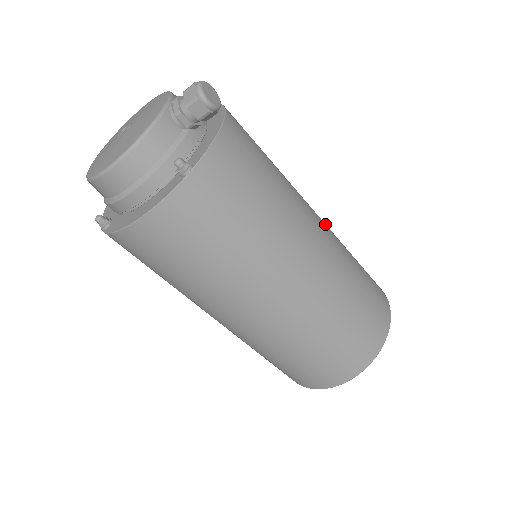
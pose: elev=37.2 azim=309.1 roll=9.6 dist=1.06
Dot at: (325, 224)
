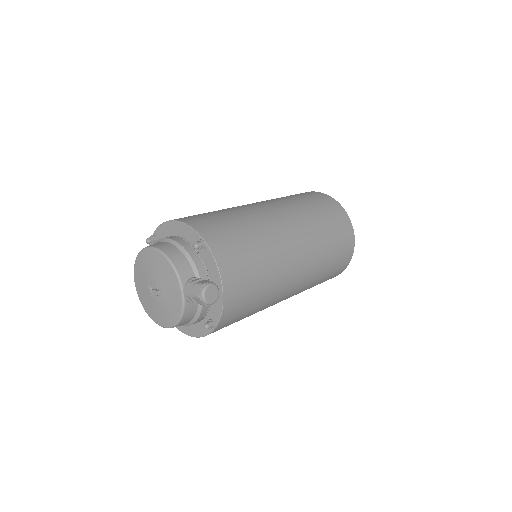
Dot at: (302, 238)
